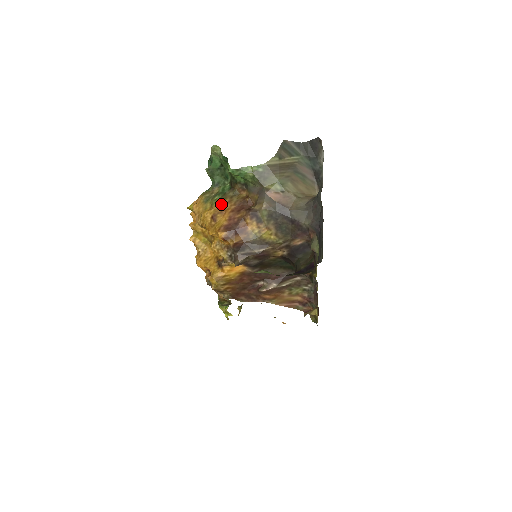
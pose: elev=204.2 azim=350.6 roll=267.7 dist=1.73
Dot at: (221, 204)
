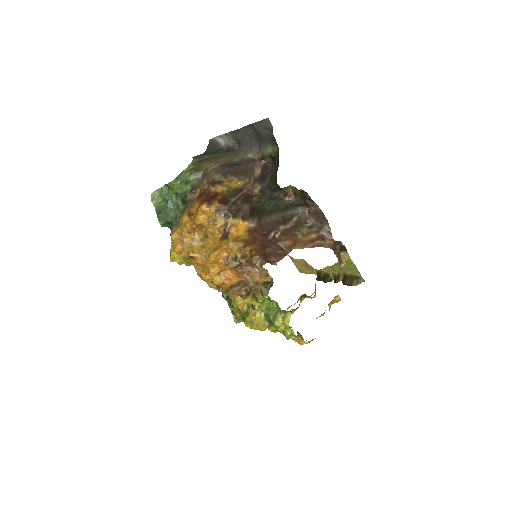
Dot at: (187, 209)
